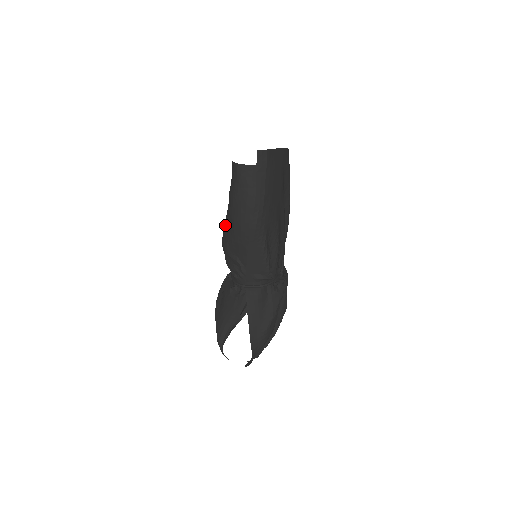
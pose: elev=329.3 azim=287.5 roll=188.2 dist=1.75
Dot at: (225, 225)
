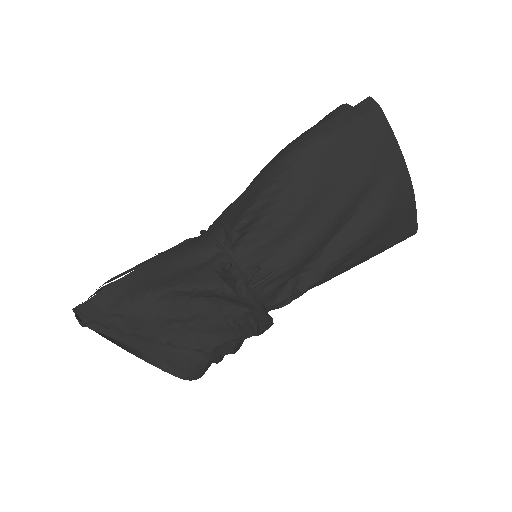
Dot at: occluded
